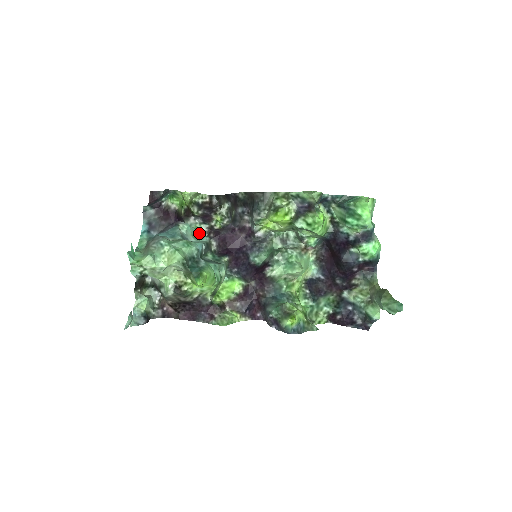
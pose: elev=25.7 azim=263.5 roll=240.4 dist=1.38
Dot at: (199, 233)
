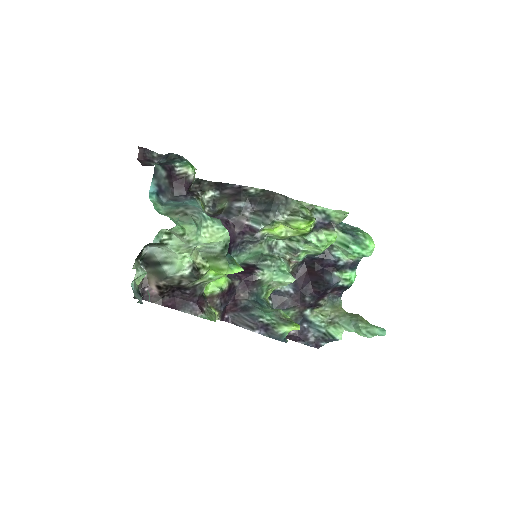
Dot at: occluded
